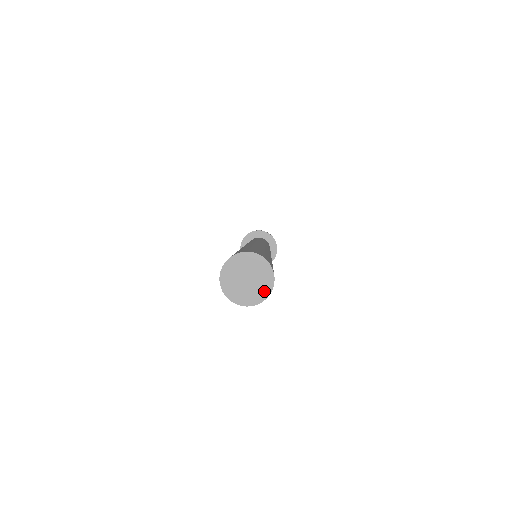
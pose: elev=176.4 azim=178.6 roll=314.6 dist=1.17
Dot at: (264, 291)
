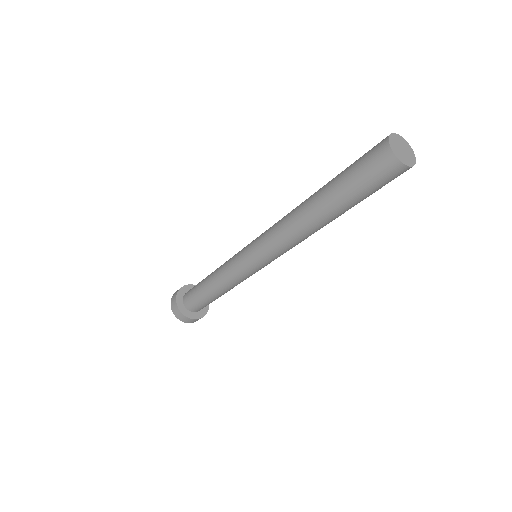
Dot at: (411, 150)
